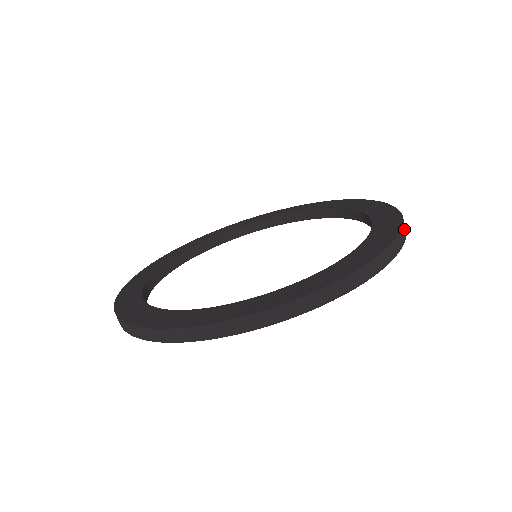
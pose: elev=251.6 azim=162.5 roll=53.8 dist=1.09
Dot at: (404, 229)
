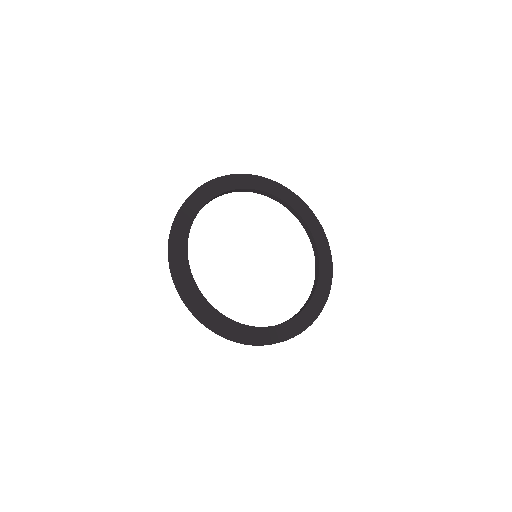
Dot at: (324, 234)
